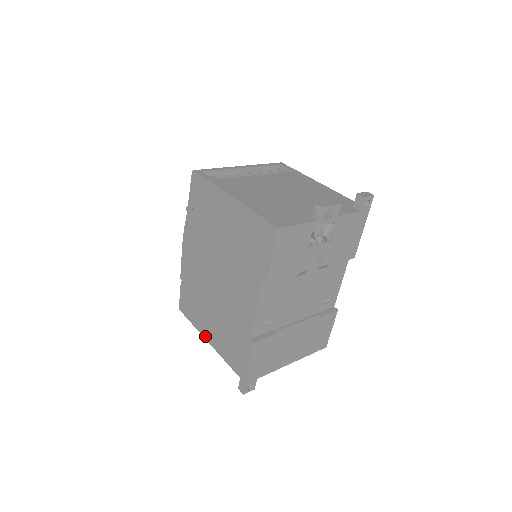
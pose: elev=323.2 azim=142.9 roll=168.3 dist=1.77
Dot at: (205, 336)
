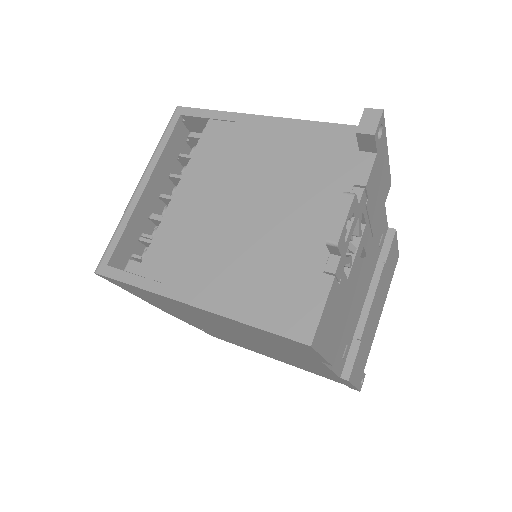
Dot at: occluded
